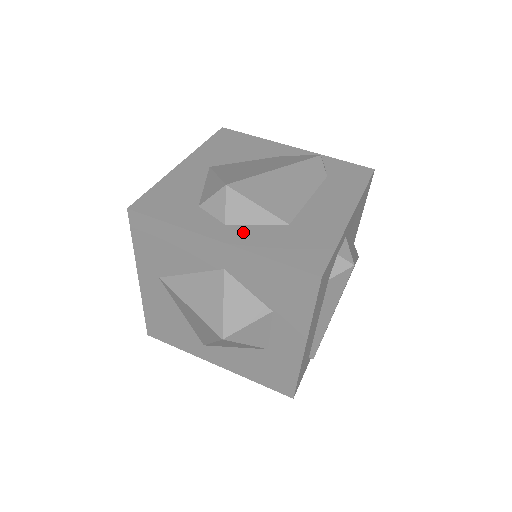
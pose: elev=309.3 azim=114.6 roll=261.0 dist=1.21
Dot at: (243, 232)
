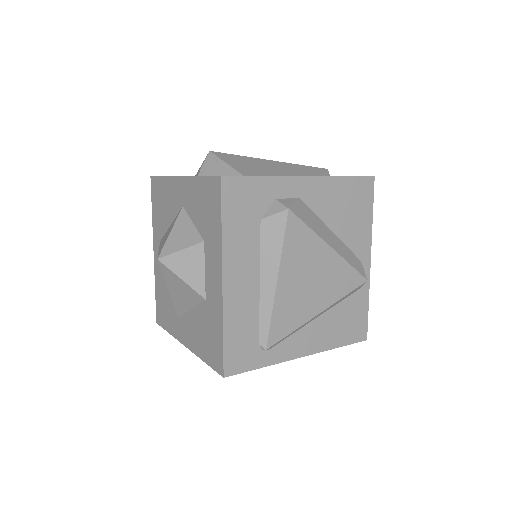
Dot at: occluded
